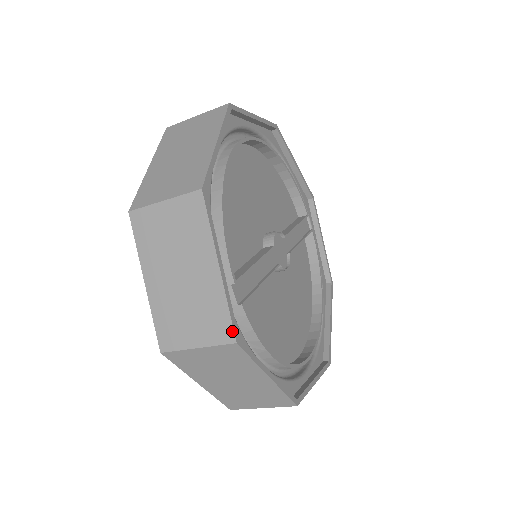
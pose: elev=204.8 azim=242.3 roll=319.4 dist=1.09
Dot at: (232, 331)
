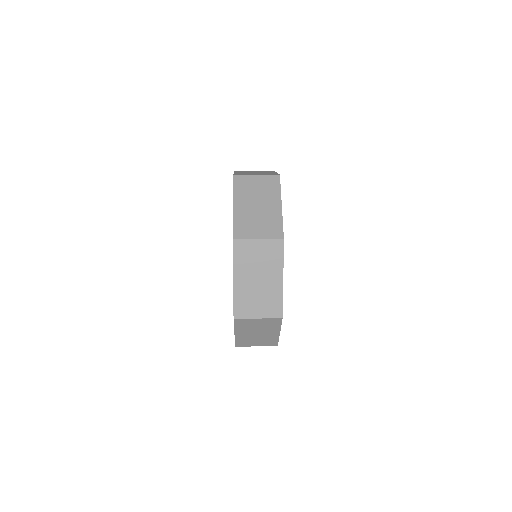
Dot at: (277, 344)
